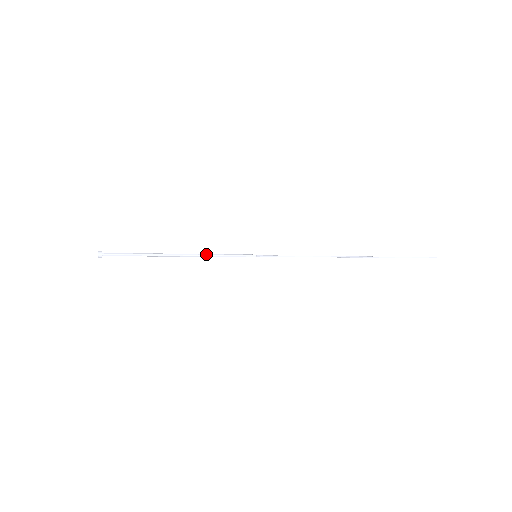
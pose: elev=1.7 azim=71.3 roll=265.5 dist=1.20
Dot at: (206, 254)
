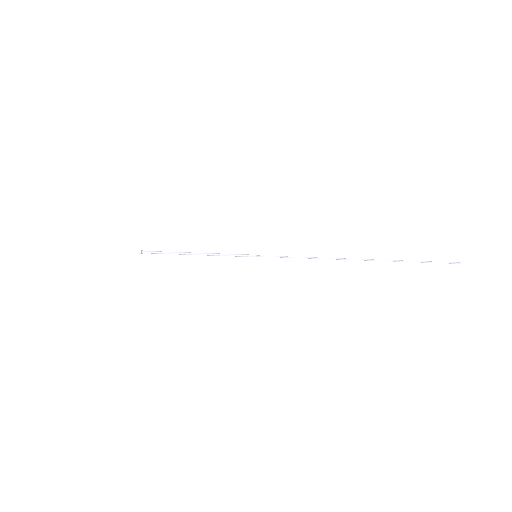
Dot at: (214, 253)
